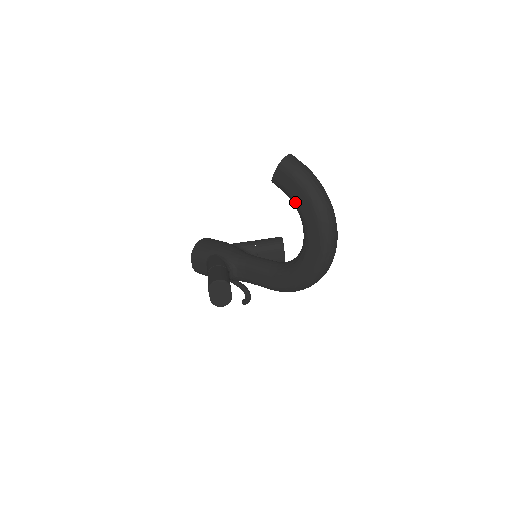
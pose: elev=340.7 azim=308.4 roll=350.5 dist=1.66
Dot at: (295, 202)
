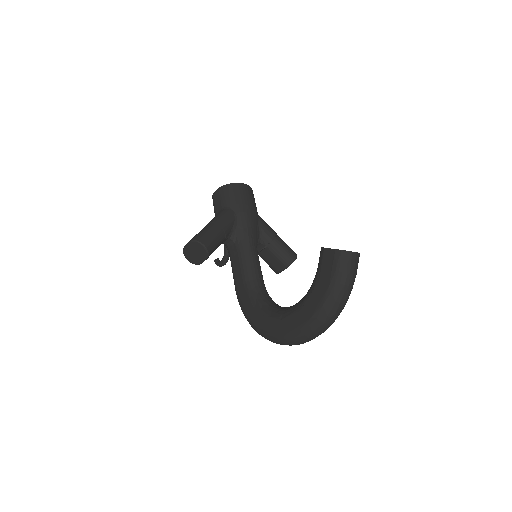
Dot at: (313, 286)
